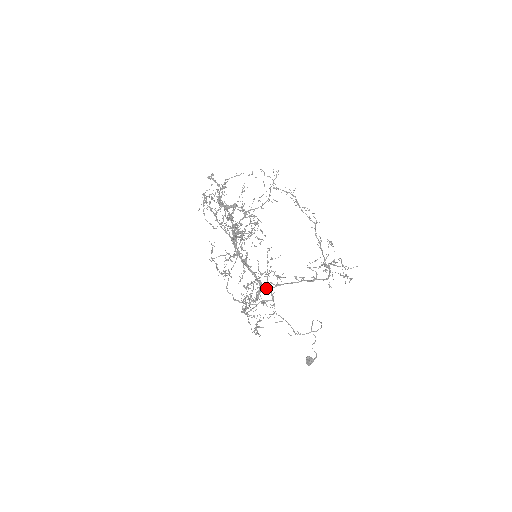
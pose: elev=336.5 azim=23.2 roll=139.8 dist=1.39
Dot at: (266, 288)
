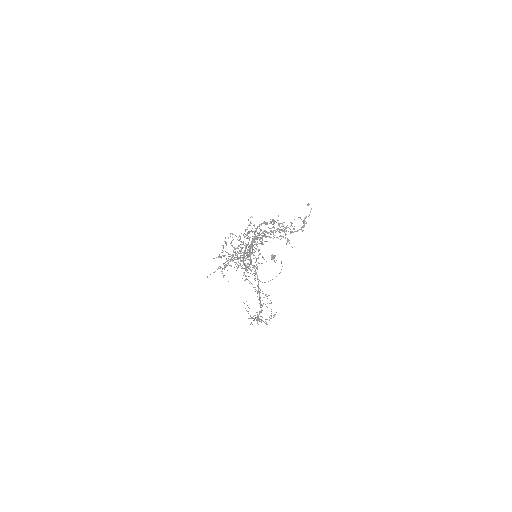
Dot at: (250, 262)
